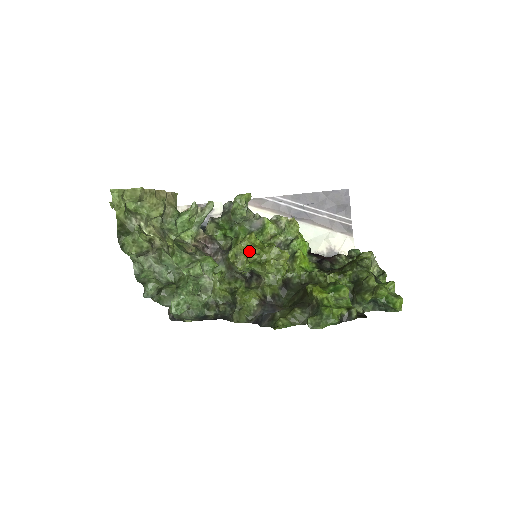
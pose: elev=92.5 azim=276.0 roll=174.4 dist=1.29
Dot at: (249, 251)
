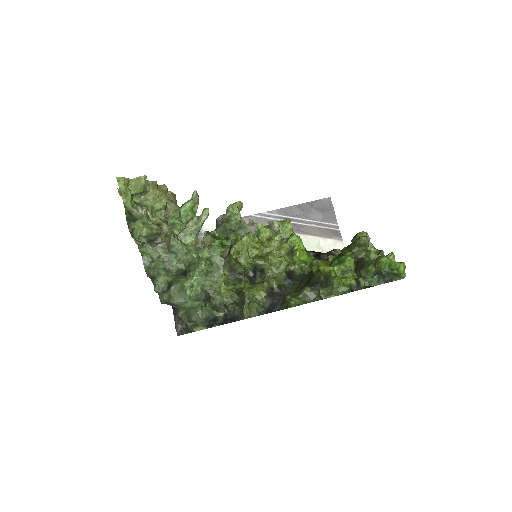
Dot at: (250, 247)
